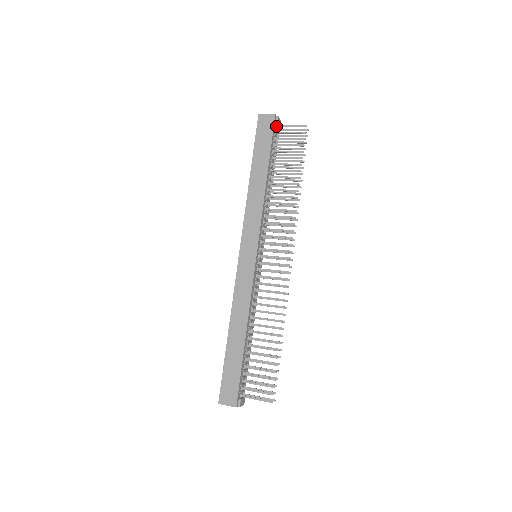
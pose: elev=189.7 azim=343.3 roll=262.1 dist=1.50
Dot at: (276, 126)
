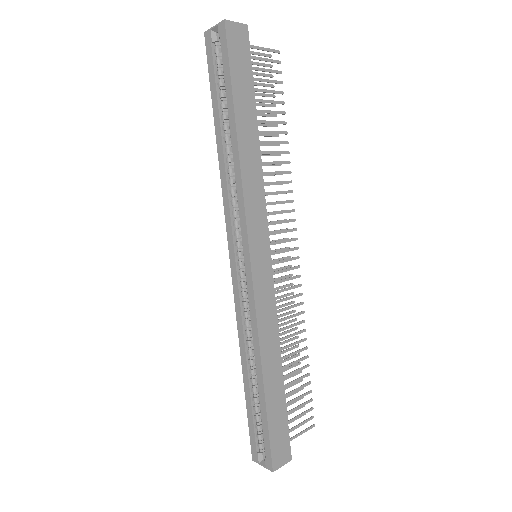
Dot at: occluded
